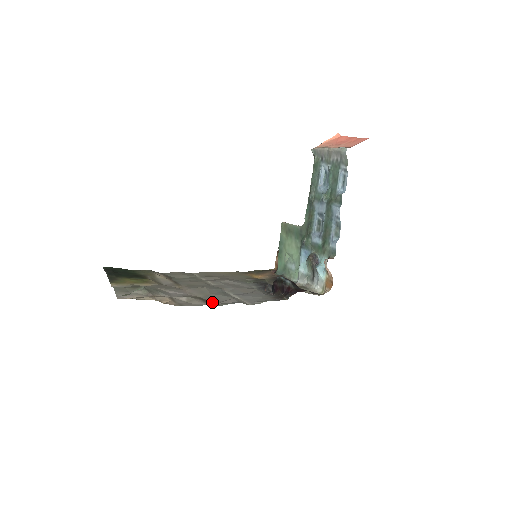
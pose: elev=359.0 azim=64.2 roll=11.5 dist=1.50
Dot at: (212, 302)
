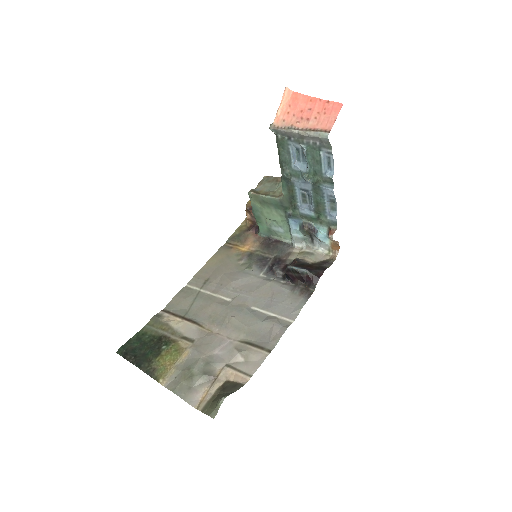
Dot at: (263, 343)
